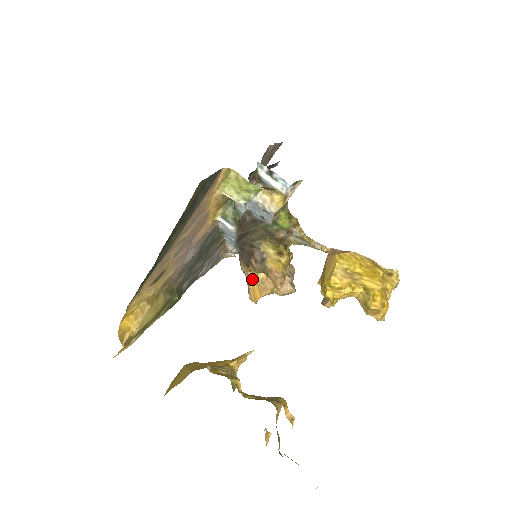
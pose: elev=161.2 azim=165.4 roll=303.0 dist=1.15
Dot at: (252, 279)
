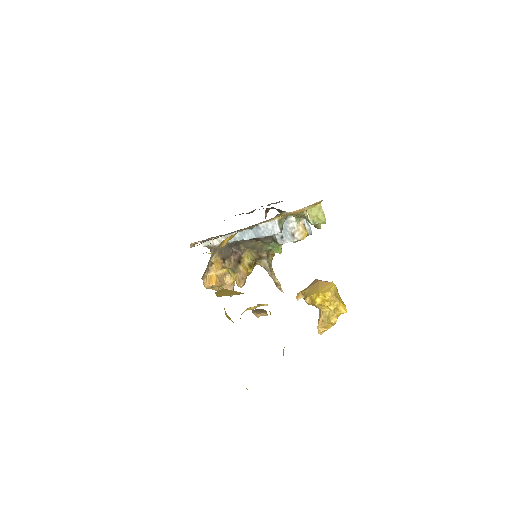
Dot at: (213, 270)
